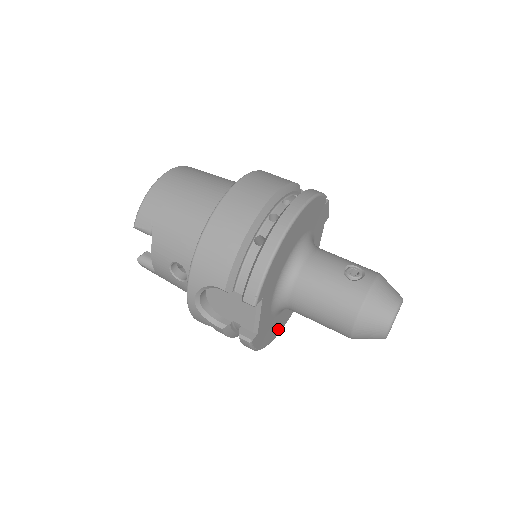
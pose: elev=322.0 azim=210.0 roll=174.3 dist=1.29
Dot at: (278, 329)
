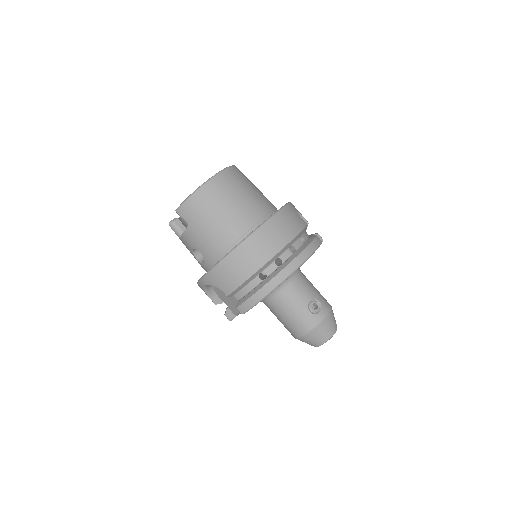
Dot at: occluded
